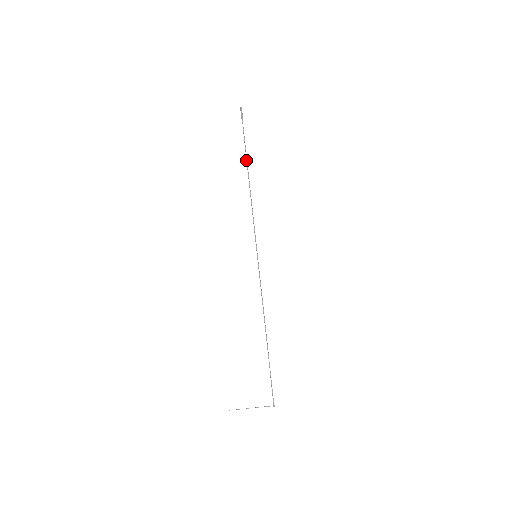
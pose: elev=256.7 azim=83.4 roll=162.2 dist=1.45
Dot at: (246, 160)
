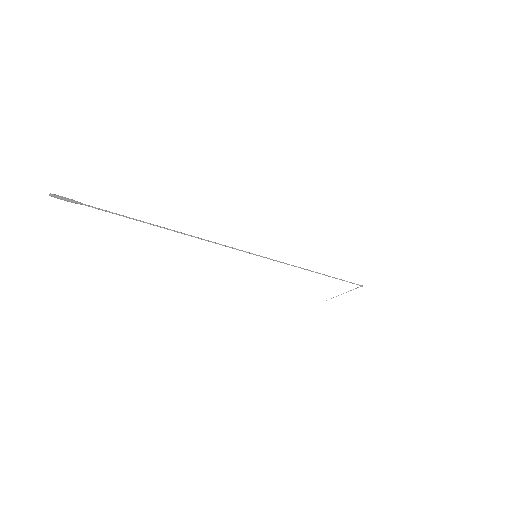
Dot at: occluded
